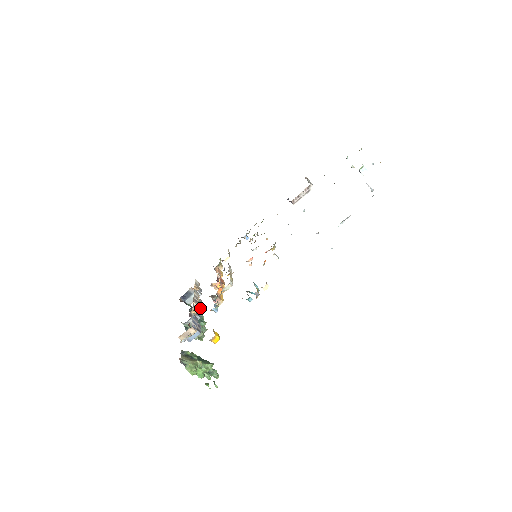
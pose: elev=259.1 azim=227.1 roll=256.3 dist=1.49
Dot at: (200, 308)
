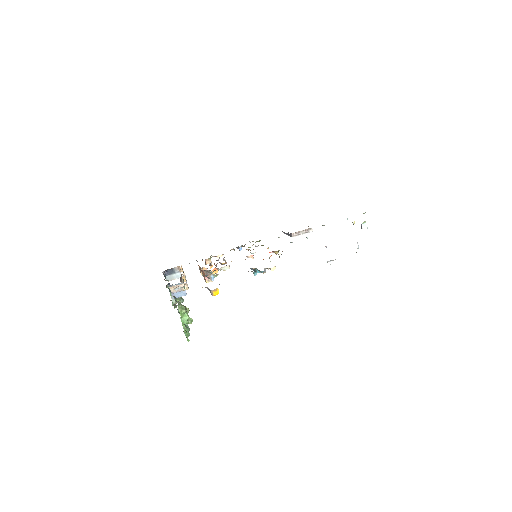
Dot at: occluded
